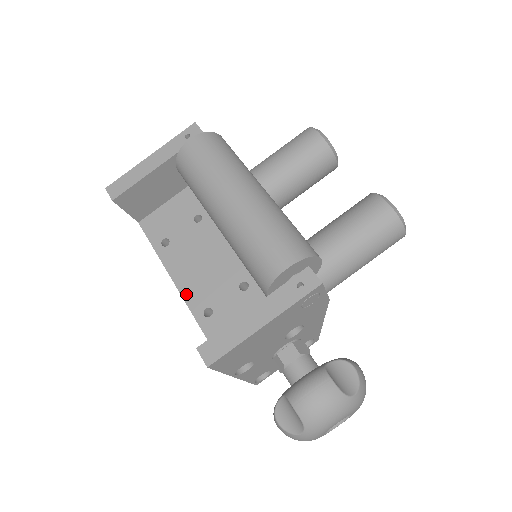
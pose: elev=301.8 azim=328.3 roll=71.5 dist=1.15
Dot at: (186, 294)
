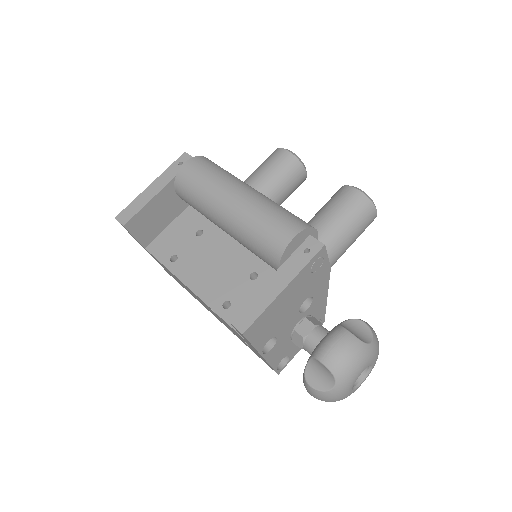
Dot at: (203, 295)
